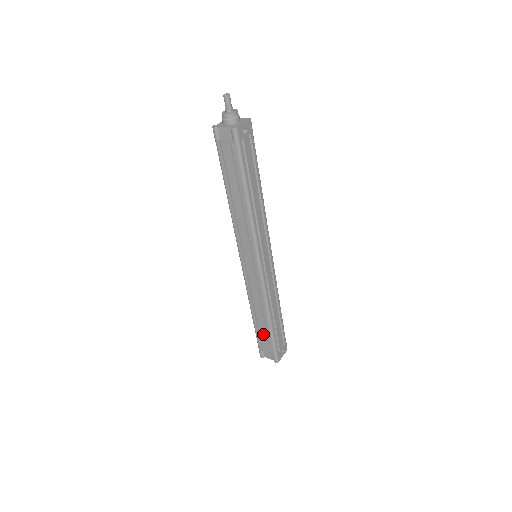
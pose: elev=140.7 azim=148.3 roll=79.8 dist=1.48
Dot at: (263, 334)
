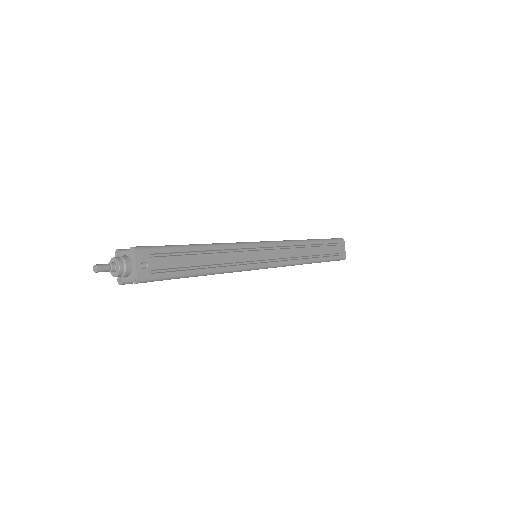
Dot at: occluded
